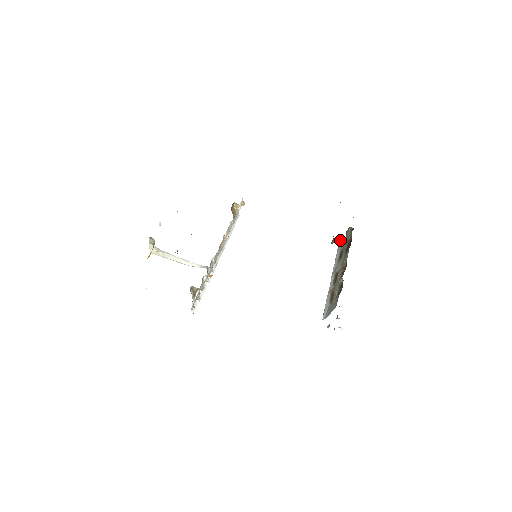
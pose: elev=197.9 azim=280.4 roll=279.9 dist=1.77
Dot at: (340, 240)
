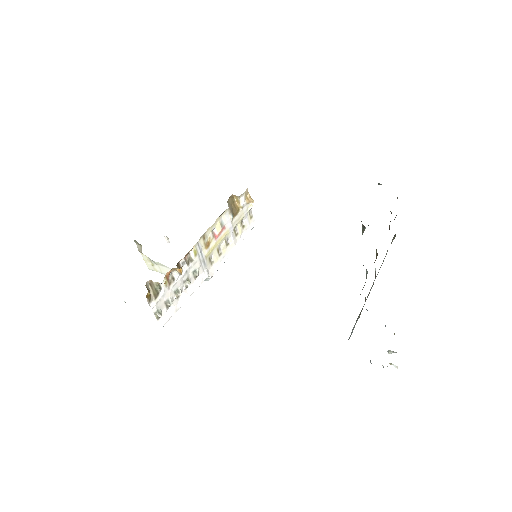
Dot at: occluded
